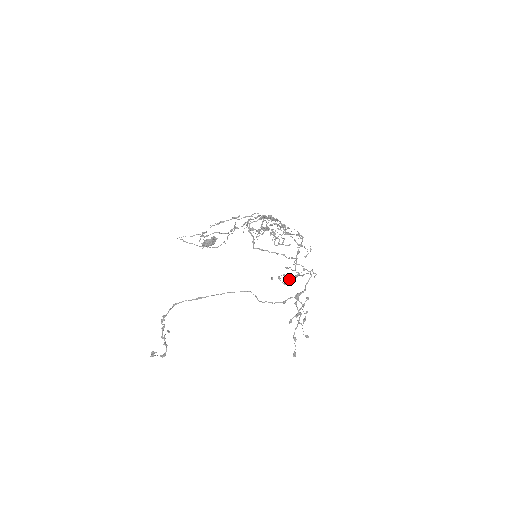
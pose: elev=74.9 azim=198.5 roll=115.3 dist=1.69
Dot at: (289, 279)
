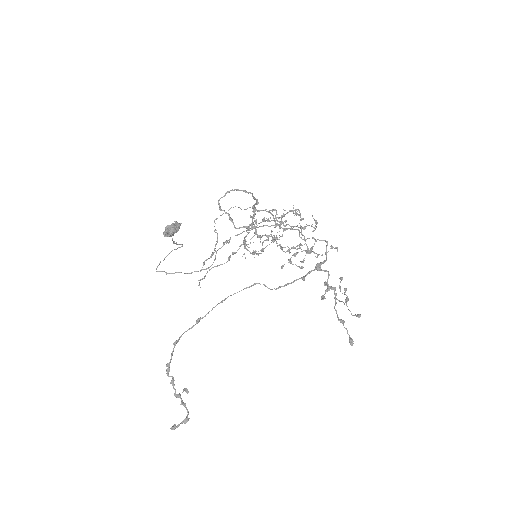
Dot at: (303, 259)
